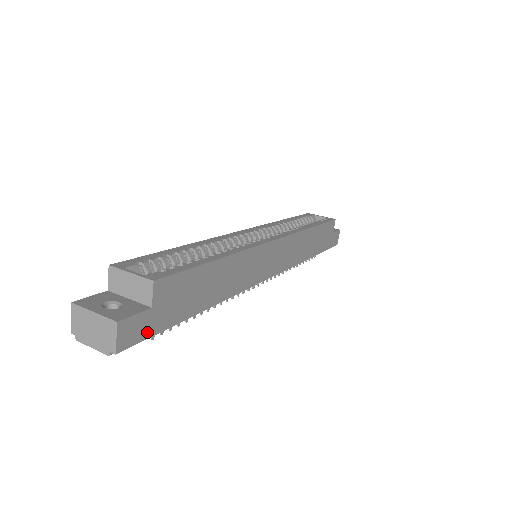
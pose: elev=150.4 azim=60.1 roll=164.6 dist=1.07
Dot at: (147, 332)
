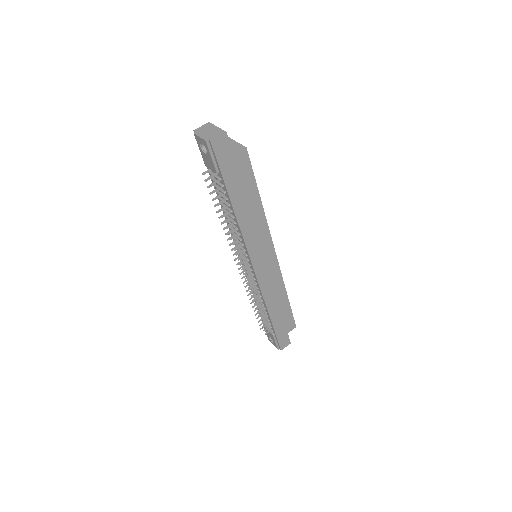
Dot at: (221, 160)
